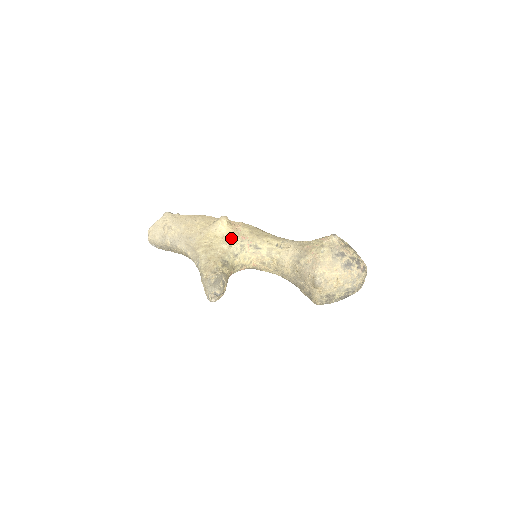
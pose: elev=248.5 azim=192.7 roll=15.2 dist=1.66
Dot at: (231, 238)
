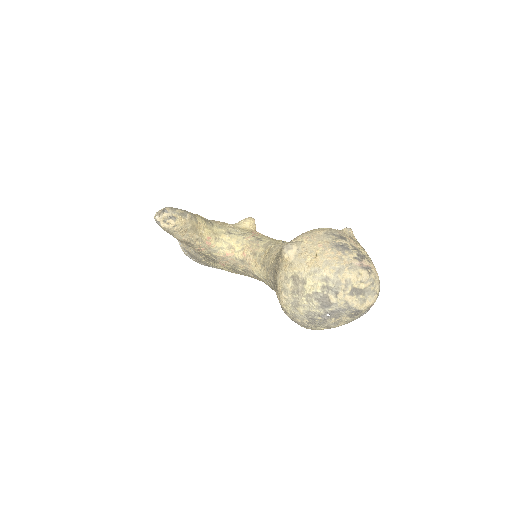
Dot at: (241, 229)
